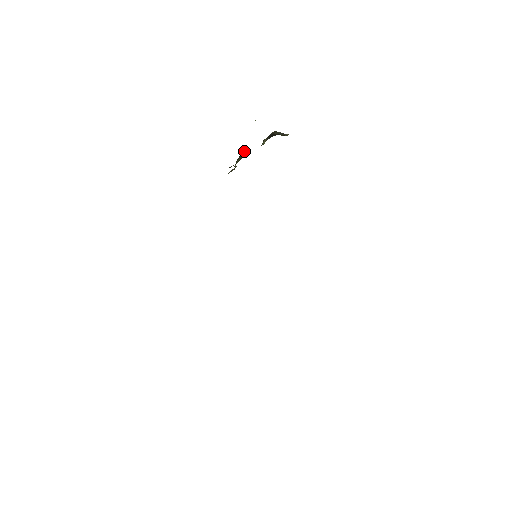
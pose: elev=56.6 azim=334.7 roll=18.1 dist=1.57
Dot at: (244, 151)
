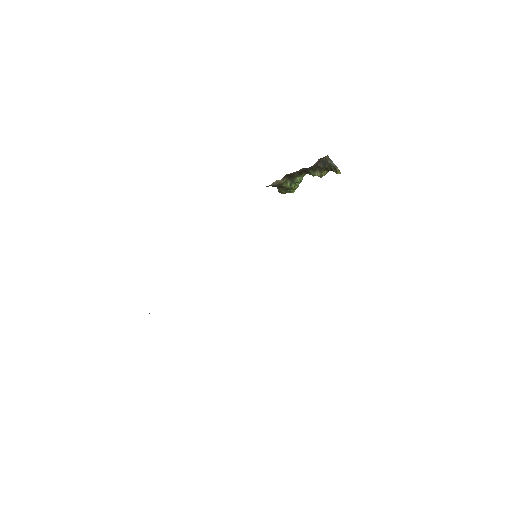
Dot at: (297, 178)
